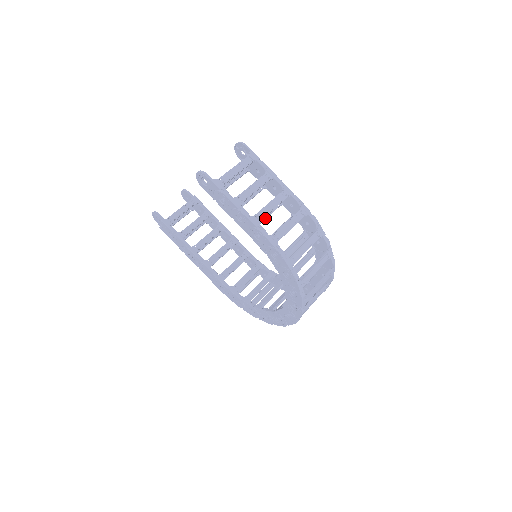
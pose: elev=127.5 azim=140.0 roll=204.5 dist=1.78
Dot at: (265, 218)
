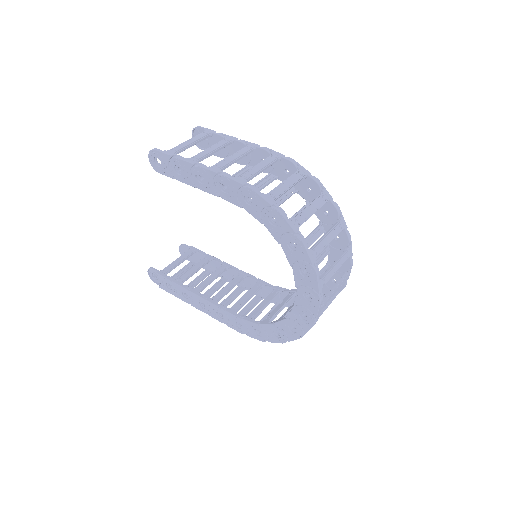
Dot at: occluded
